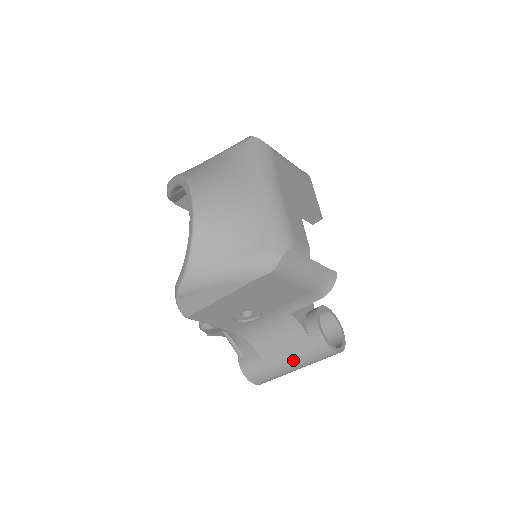
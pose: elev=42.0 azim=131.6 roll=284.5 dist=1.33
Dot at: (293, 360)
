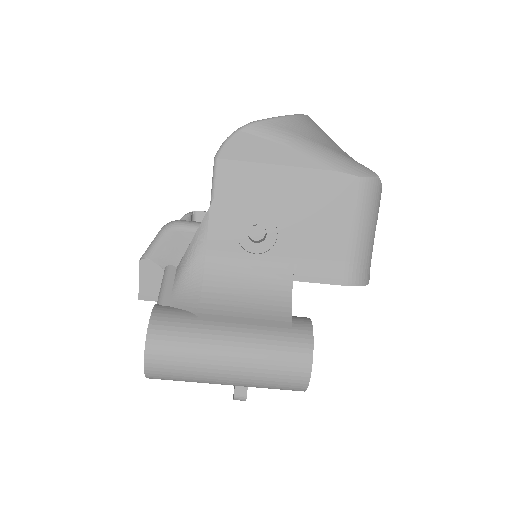
Dot at: (246, 338)
